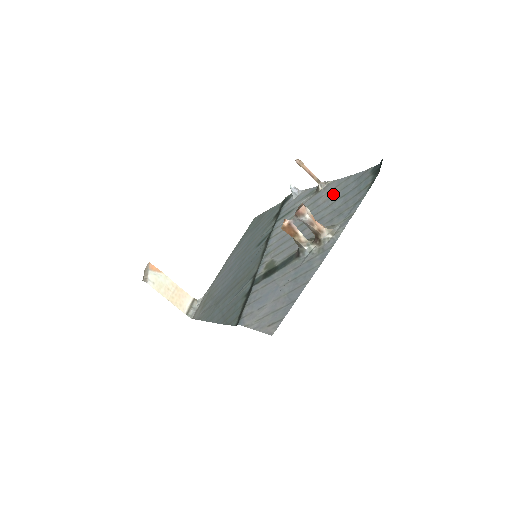
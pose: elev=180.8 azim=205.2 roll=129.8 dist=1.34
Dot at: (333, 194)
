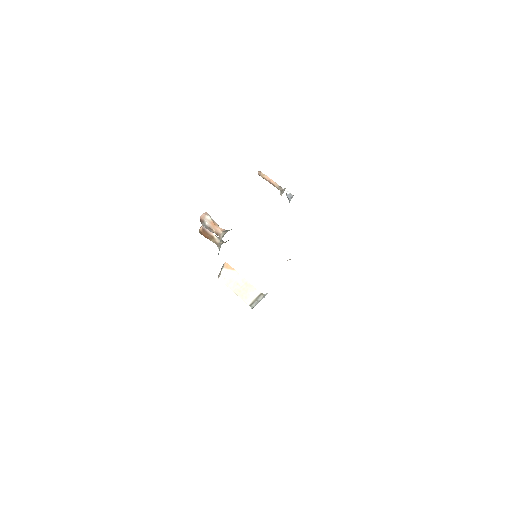
Dot at: occluded
